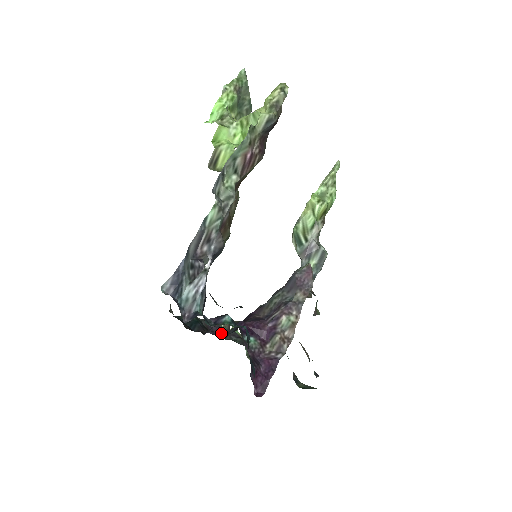
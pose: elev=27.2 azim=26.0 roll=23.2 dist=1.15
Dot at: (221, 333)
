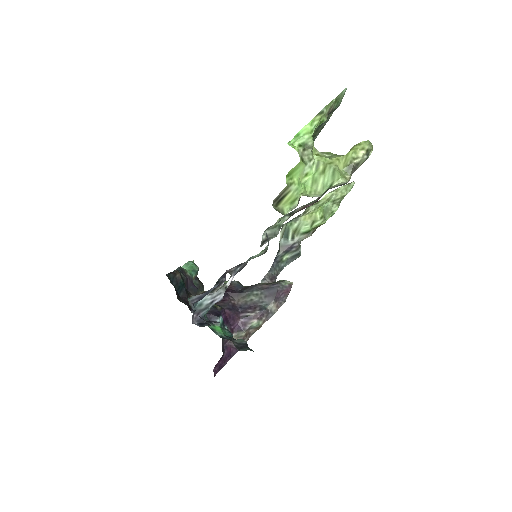
Dot at: (193, 288)
